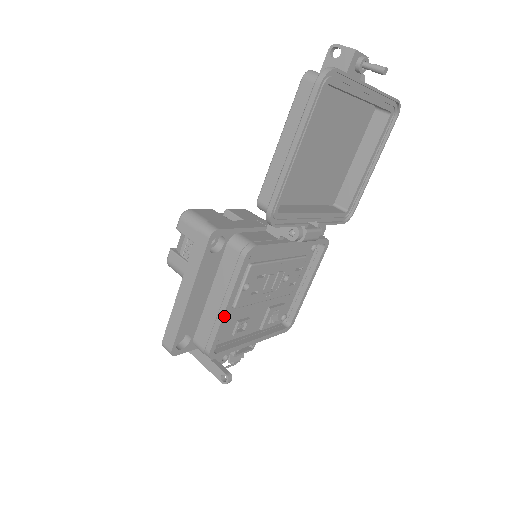
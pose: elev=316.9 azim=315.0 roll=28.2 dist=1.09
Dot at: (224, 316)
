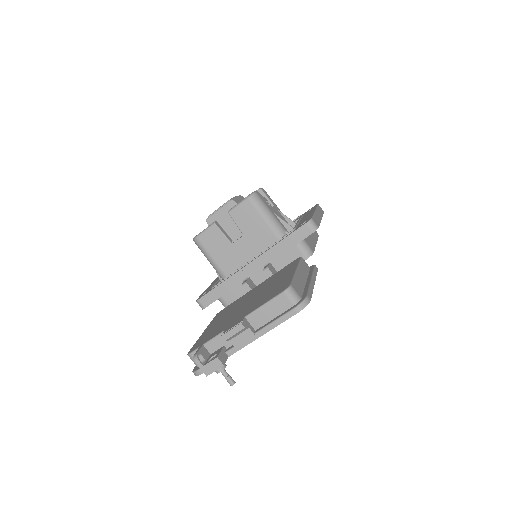
Dot at: occluded
